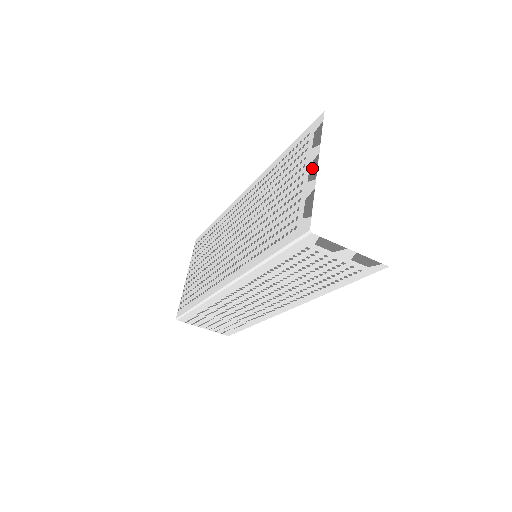
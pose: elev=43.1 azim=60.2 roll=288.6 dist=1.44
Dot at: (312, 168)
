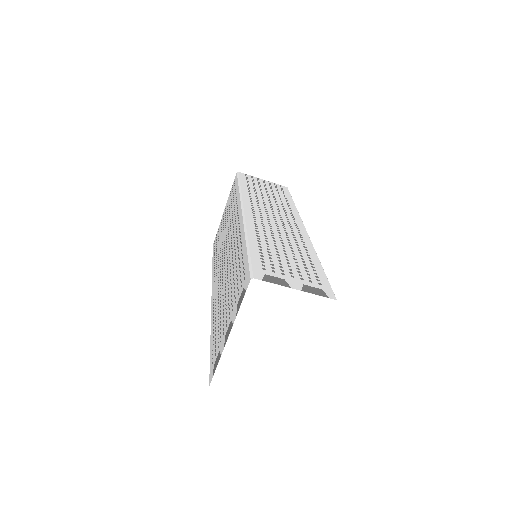
Dot at: (228, 329)
